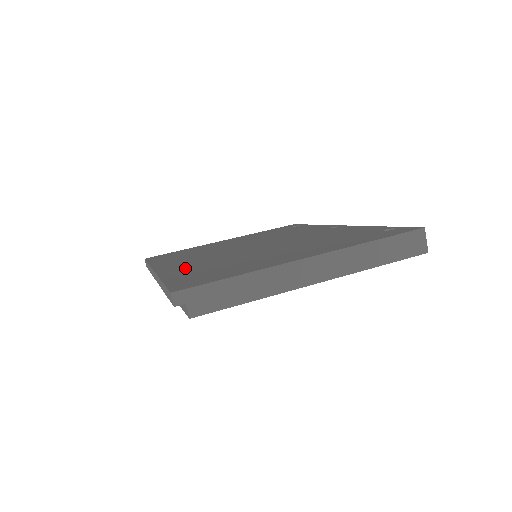
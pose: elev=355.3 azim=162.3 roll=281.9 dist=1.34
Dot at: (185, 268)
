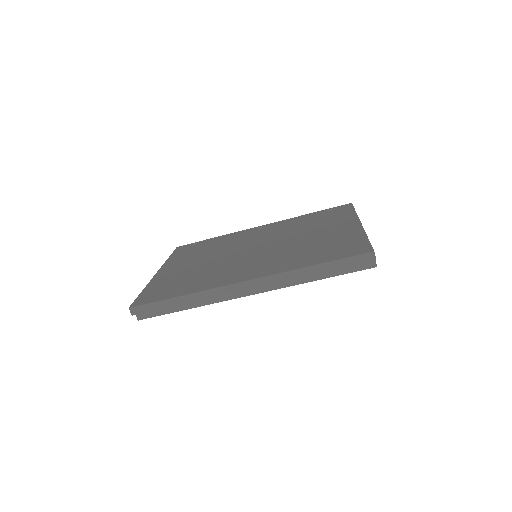
Dot at: (281, 264)
